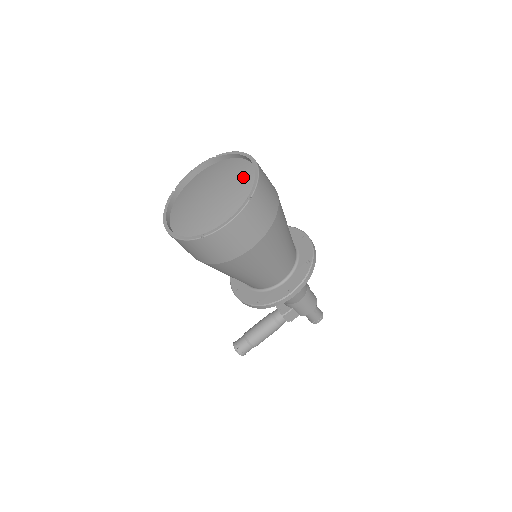
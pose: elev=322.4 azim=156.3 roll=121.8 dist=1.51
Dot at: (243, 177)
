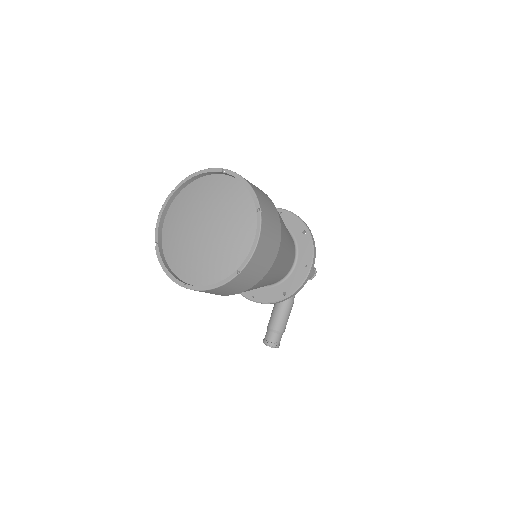
Dot at: (228, 193)
